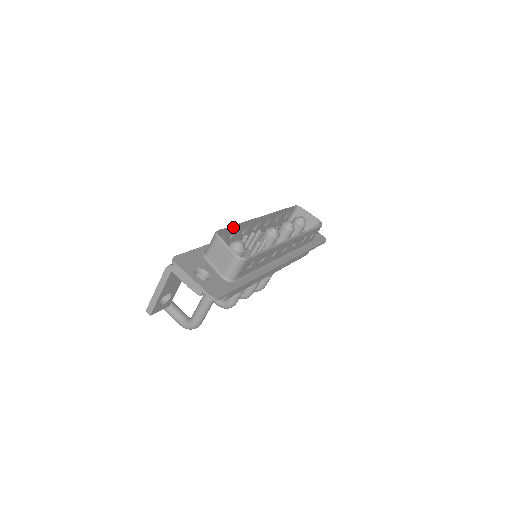
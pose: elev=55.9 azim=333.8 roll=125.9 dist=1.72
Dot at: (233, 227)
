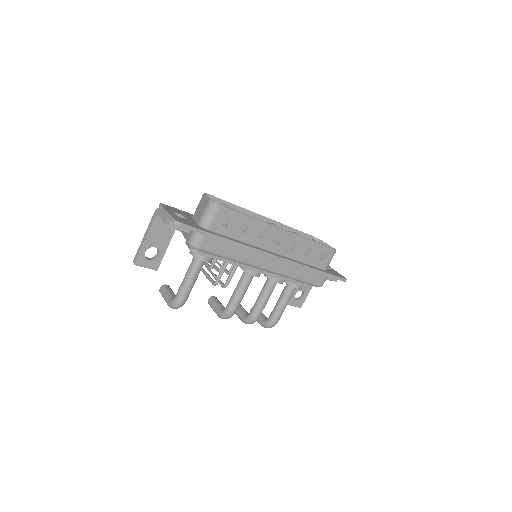
Dot at: (227, 204)
